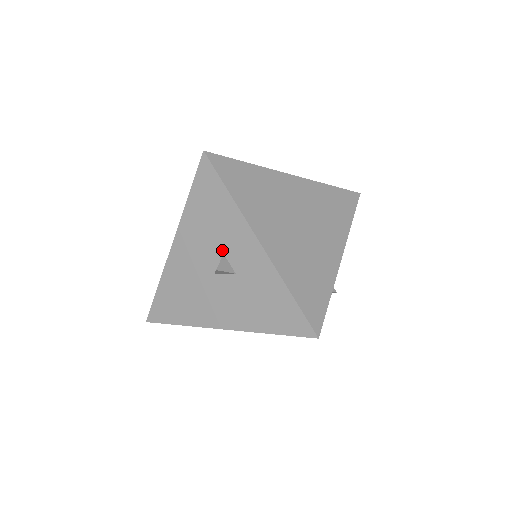
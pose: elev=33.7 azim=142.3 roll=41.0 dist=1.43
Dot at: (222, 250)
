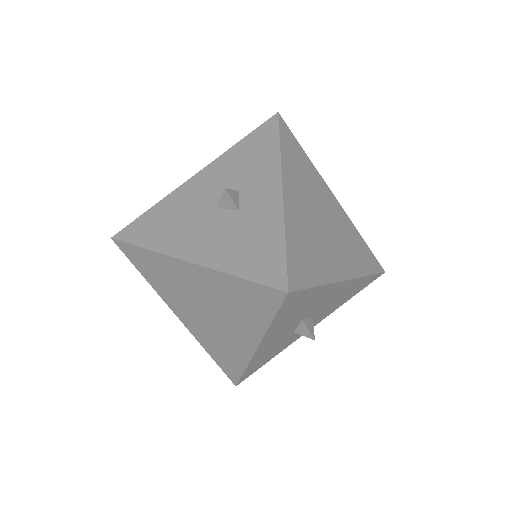
Dot at: (240, 188)
